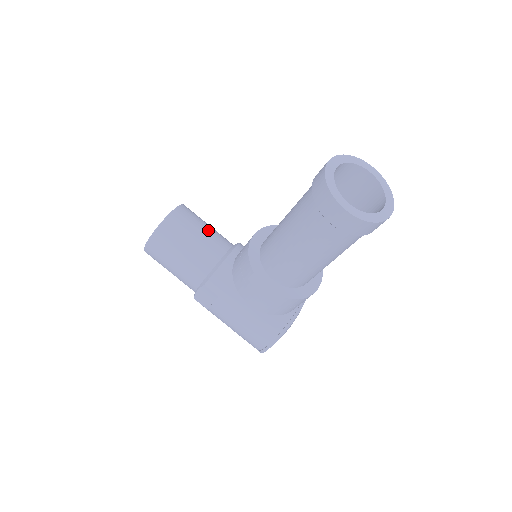
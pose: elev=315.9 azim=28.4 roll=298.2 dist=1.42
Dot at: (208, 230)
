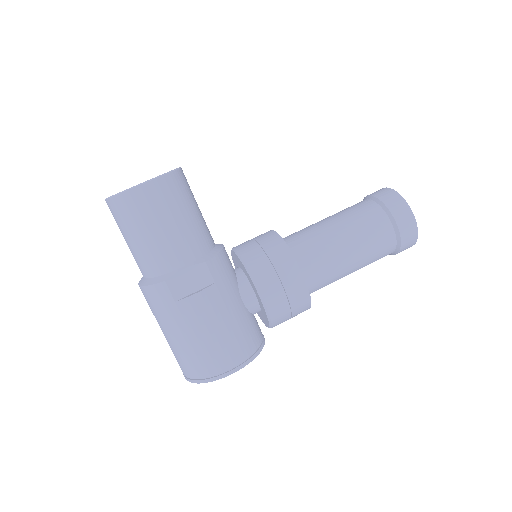
Dot at: occluded
